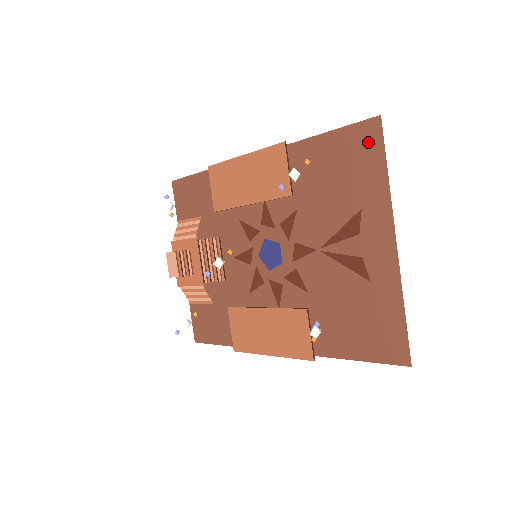
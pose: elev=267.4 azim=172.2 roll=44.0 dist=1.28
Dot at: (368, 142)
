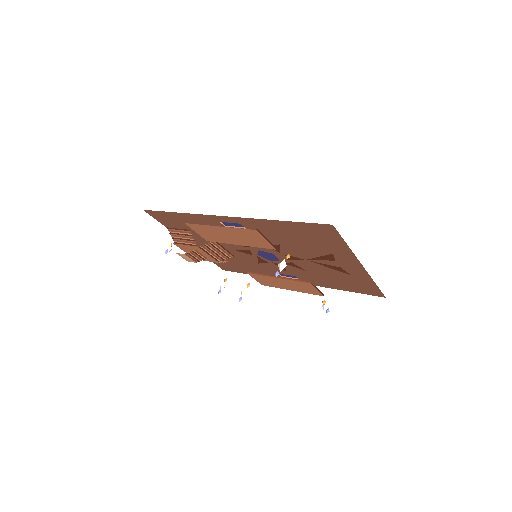
Dot at: (327, 232)
